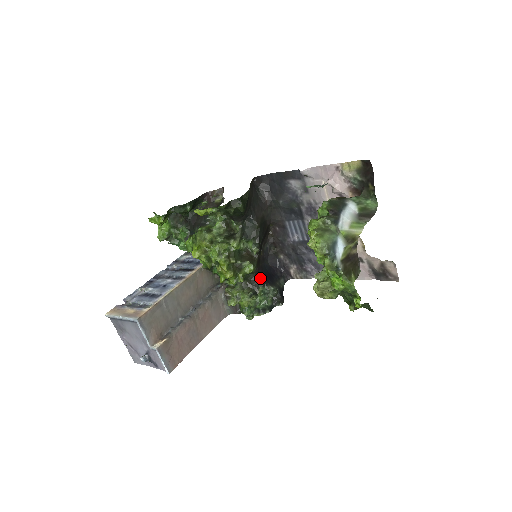
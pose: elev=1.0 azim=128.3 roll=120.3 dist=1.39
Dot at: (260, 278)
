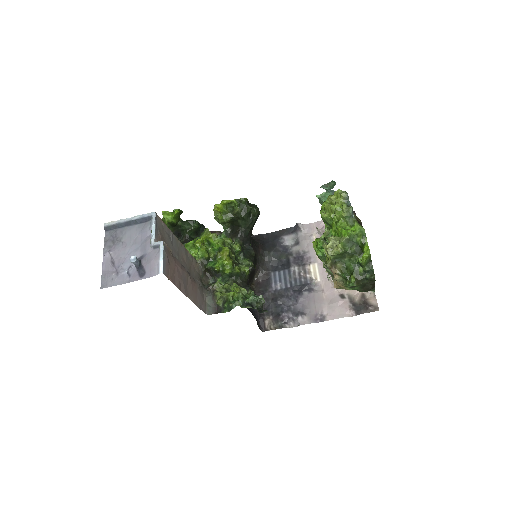
Dot at: (250, 287)
